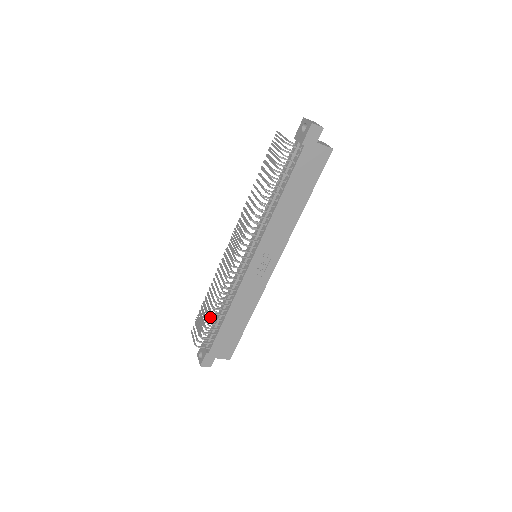
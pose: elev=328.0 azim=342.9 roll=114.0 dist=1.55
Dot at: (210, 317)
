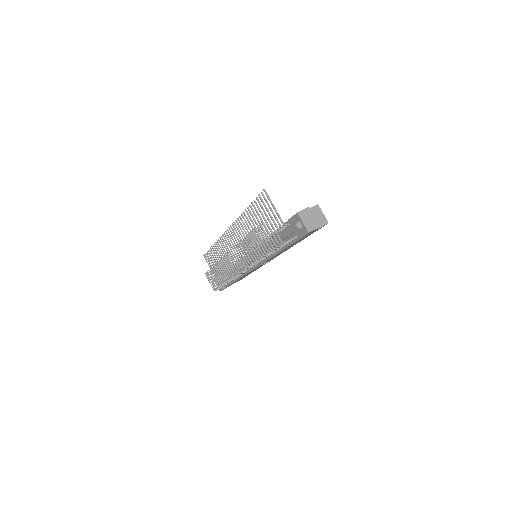
Dot at: (224, 284)
